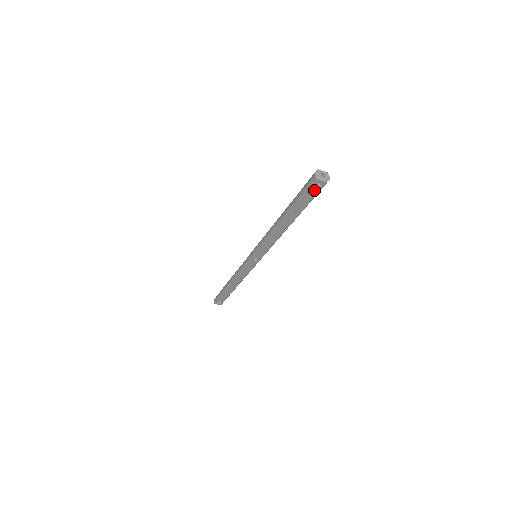
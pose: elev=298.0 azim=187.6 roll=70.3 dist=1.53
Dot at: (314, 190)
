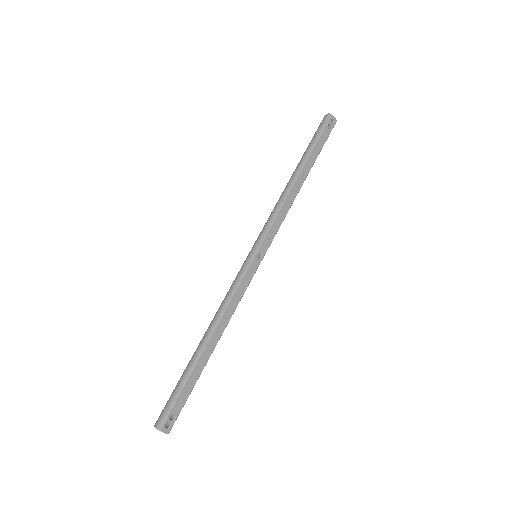
Dot at: (328, 129)
